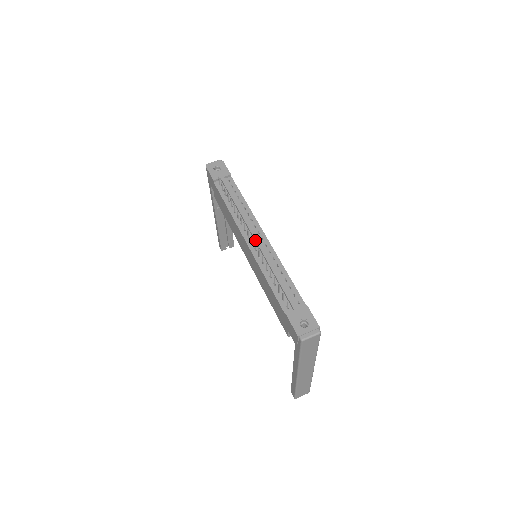
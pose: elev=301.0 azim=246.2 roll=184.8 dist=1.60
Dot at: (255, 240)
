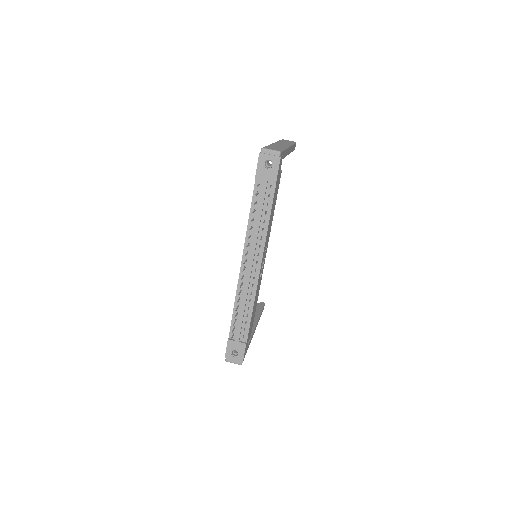
Dot at: (247, 270)
